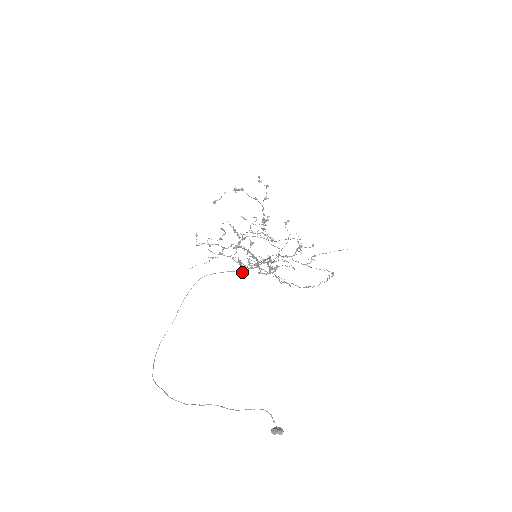
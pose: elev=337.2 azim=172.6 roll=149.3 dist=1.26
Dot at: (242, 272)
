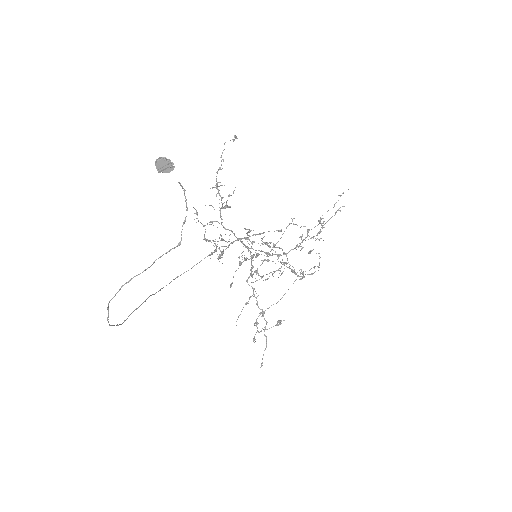
Dot at: occluded
